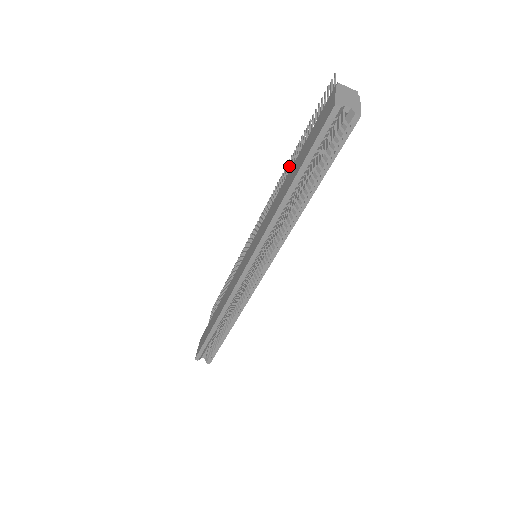
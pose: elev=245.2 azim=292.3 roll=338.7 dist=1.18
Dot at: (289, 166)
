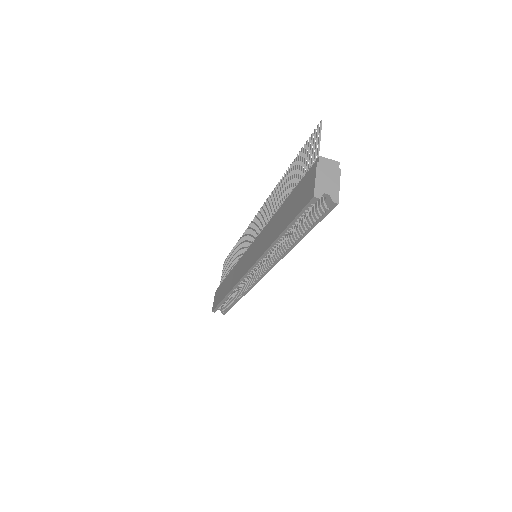
Dot at: (282, 186)
